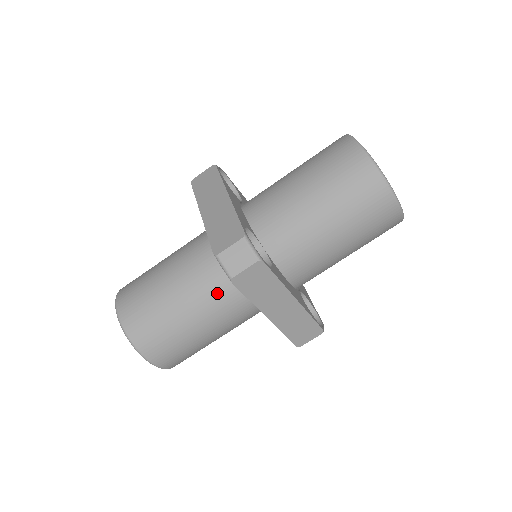
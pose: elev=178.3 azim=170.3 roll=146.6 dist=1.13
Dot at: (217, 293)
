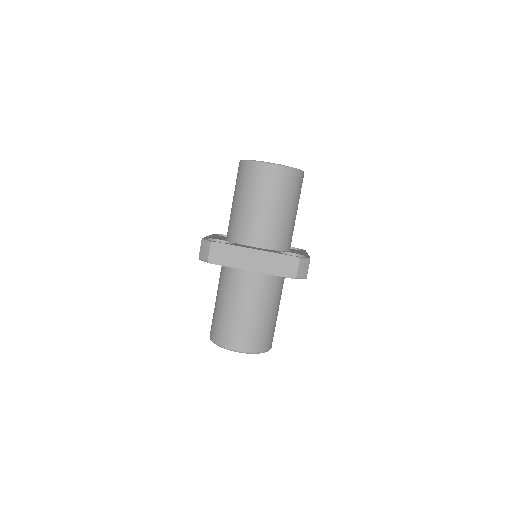
Dot at: (278, 290)
